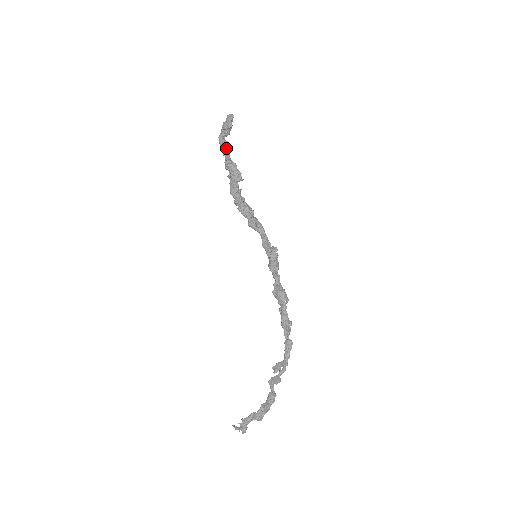
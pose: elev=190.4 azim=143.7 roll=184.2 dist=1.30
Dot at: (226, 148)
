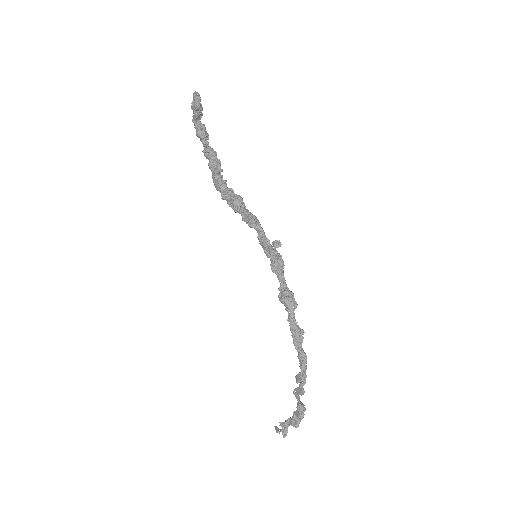
Dot at: (201, 134)
